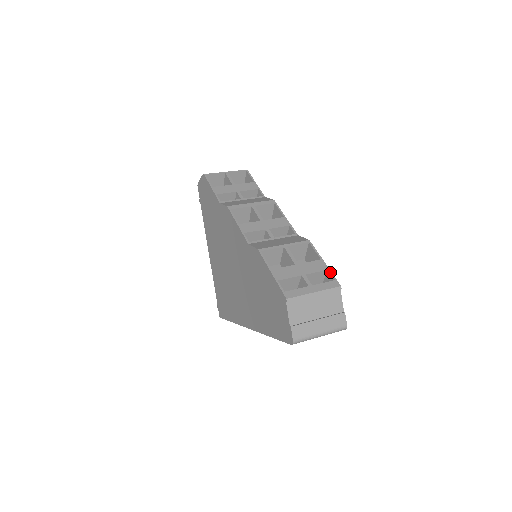
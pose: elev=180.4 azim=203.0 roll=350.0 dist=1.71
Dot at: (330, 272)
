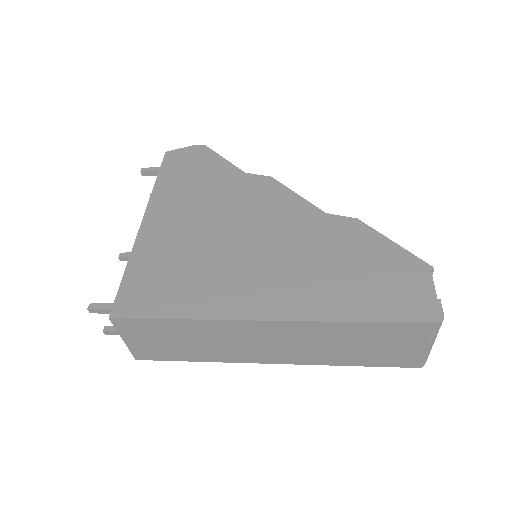
Dot at: occluded
